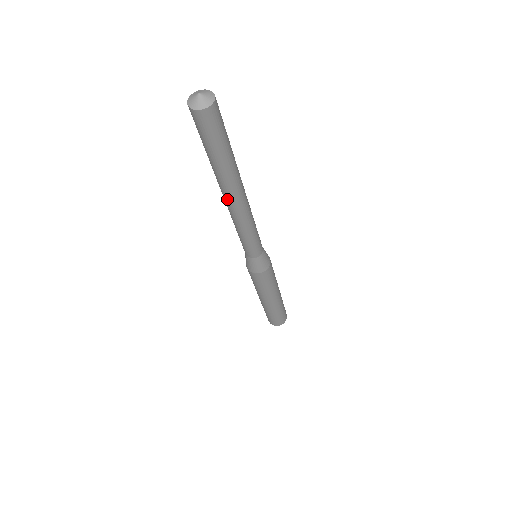
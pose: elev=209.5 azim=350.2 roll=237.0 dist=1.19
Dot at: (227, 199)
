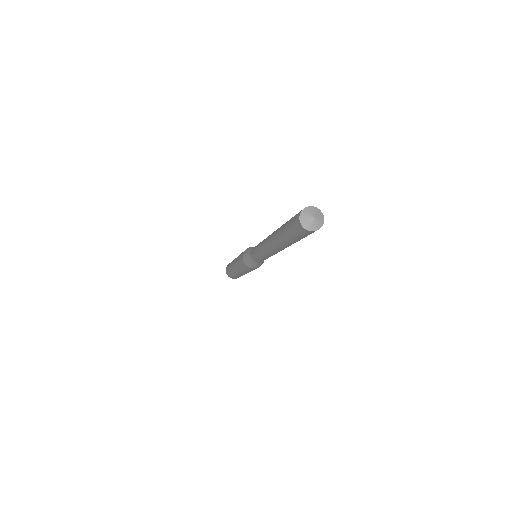
Dot at: (270, 243)
